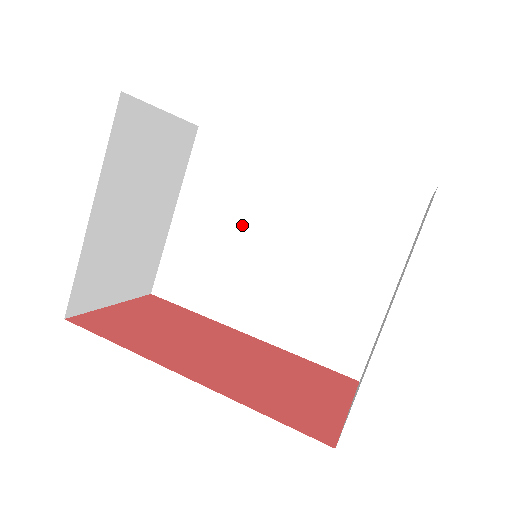
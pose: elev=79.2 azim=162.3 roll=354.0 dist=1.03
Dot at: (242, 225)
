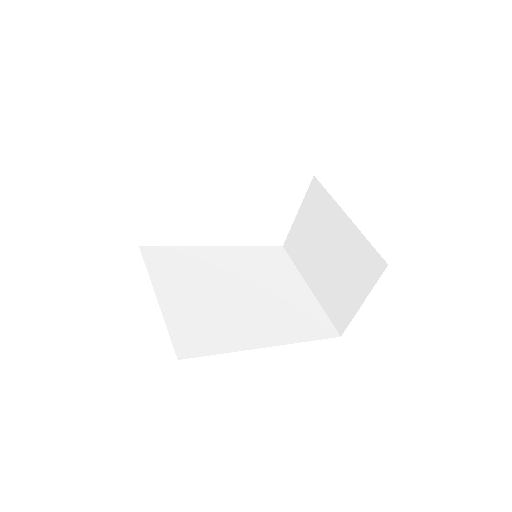
Dot at: (209, 287)
